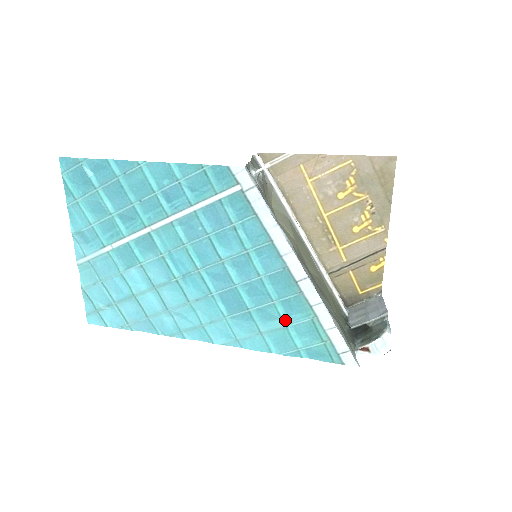
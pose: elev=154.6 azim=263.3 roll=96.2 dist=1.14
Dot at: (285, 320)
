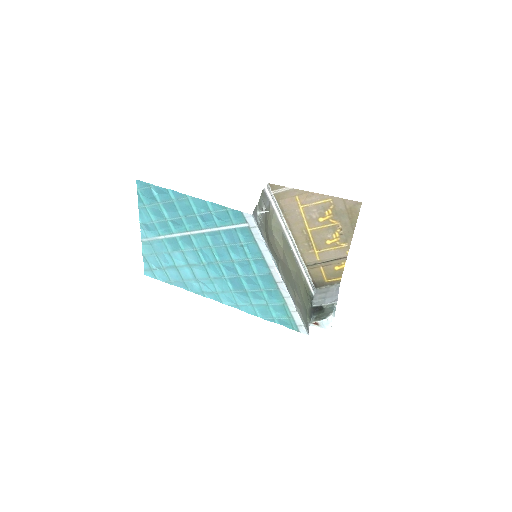
Dot at: (267, 301)
